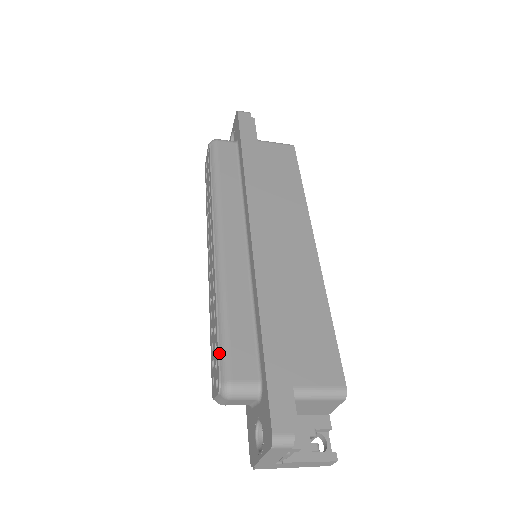
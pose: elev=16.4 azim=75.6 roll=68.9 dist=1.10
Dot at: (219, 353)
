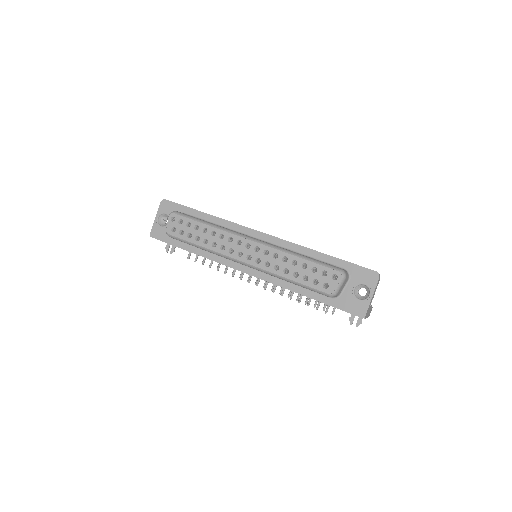
Dot at: (323, 266)
